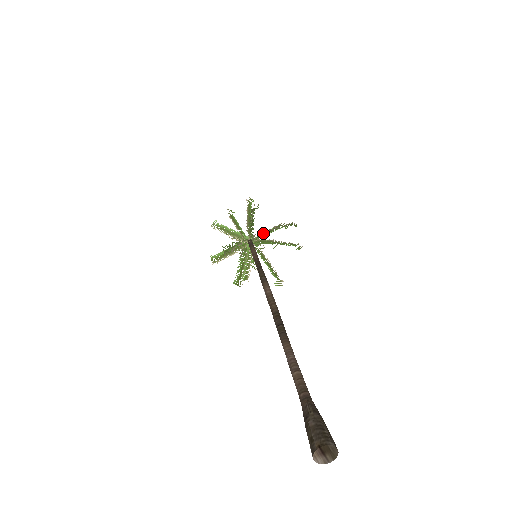
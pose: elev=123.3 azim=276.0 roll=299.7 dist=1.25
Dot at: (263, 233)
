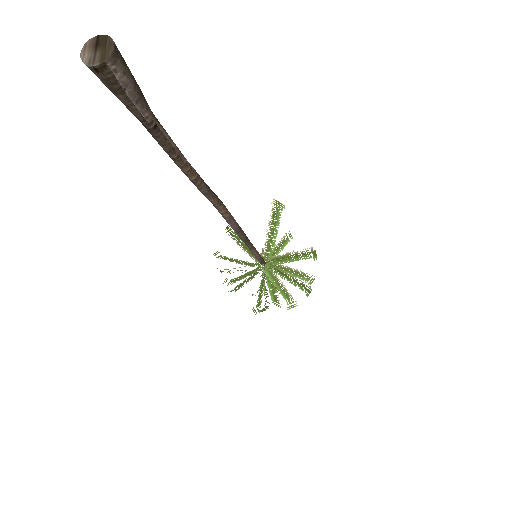
Dot at: (281, 259)
